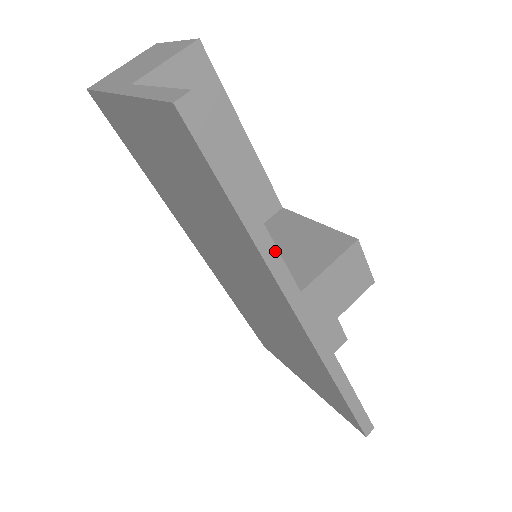
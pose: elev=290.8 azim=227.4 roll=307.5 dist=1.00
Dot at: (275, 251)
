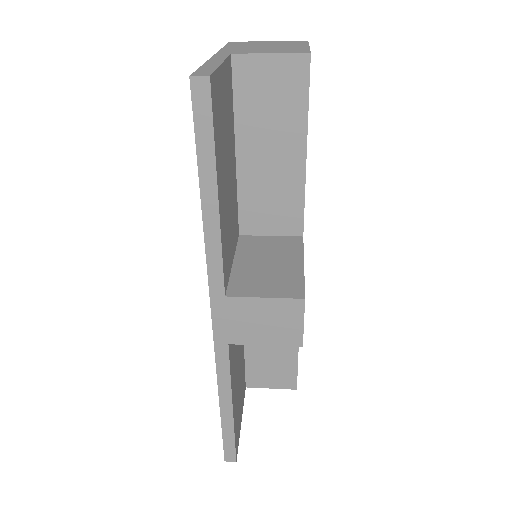
Dot at: (219, 247)
